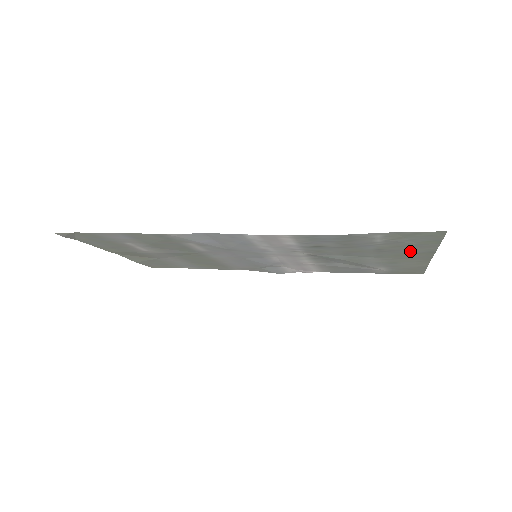
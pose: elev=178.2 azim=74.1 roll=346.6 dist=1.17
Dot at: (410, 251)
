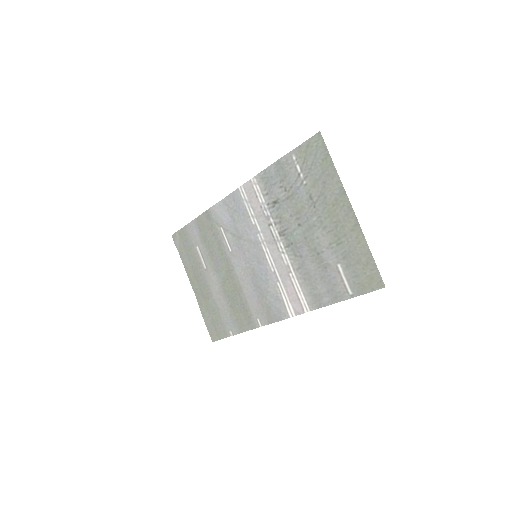
Dot at: (330, 195)
